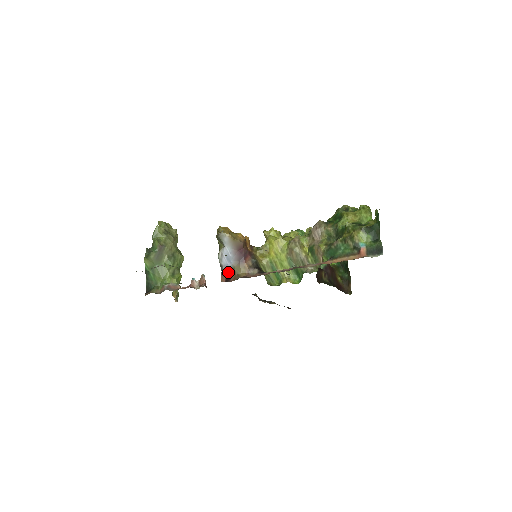
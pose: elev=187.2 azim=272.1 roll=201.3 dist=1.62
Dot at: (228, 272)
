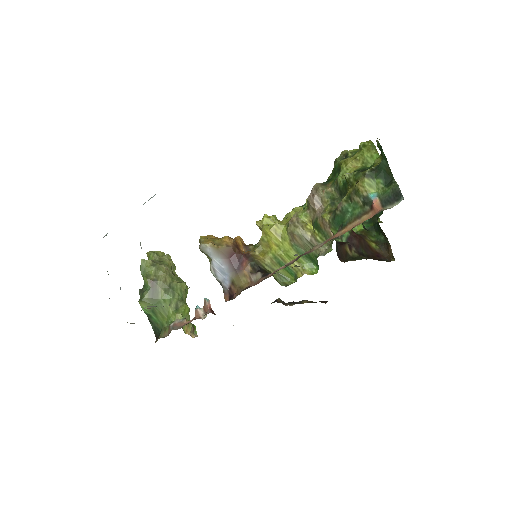
Dot at: (229, 287)
